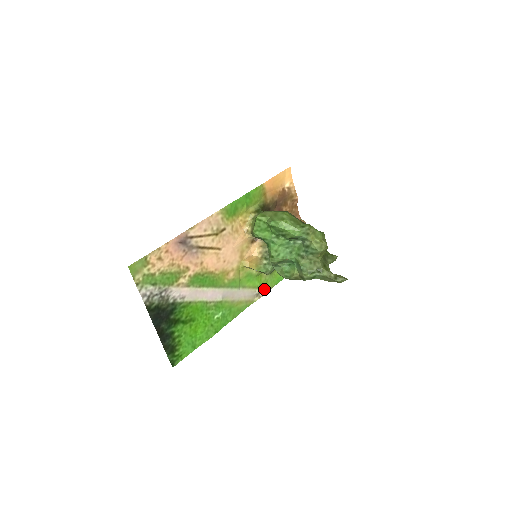
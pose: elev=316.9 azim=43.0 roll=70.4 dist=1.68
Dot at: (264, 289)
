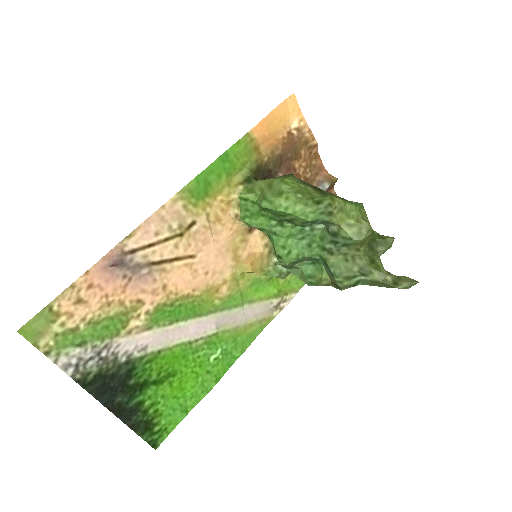
Dot at: (286, 295)
